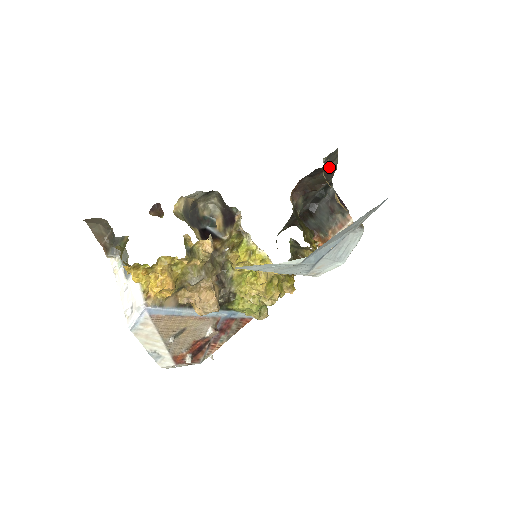
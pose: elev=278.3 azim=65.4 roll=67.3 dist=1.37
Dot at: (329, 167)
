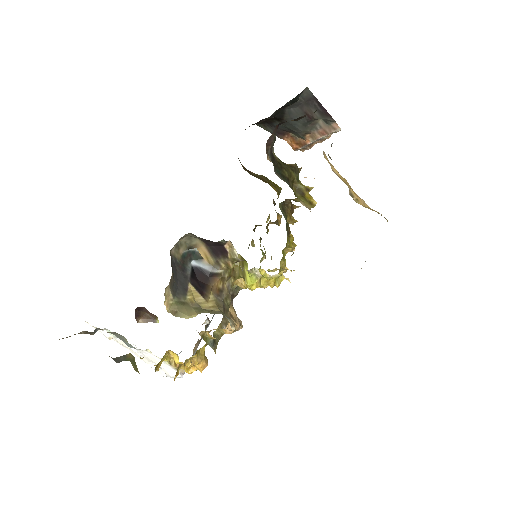
Dot at: occluded
